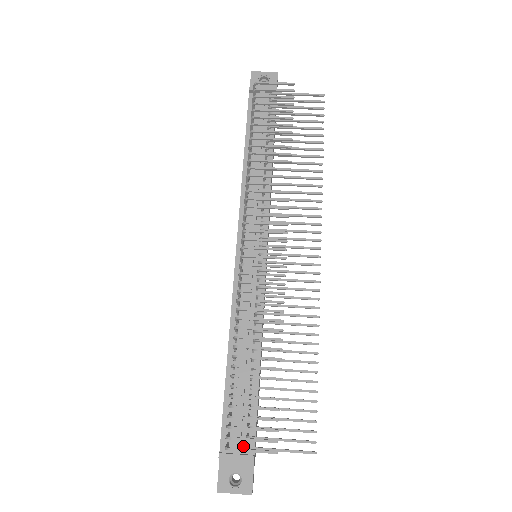
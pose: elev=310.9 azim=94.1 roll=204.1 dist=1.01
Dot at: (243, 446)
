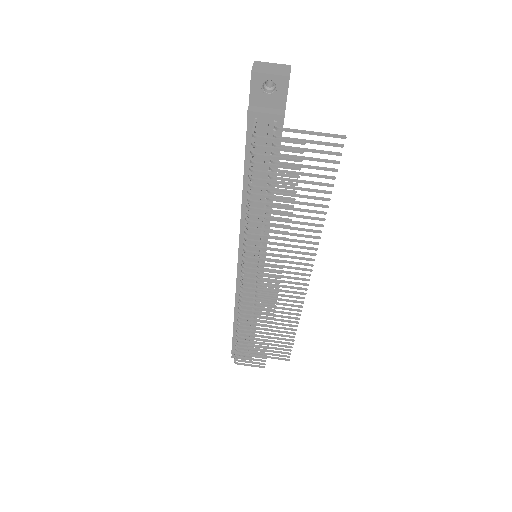
Dot at: occluded
